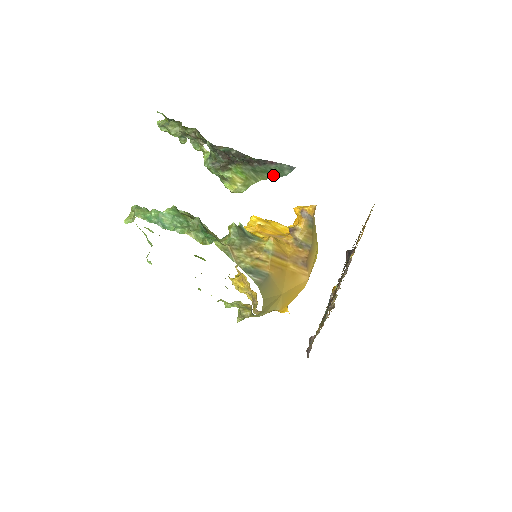
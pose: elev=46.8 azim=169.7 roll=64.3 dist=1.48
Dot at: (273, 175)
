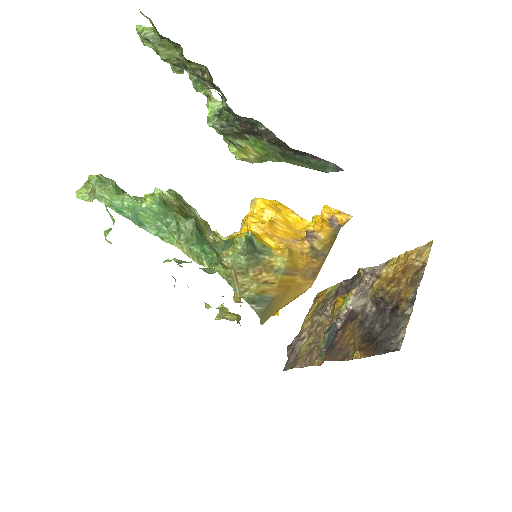
Dot at: (308, 166)
